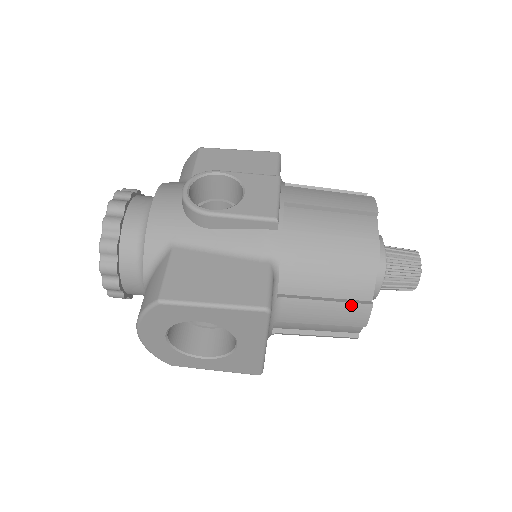
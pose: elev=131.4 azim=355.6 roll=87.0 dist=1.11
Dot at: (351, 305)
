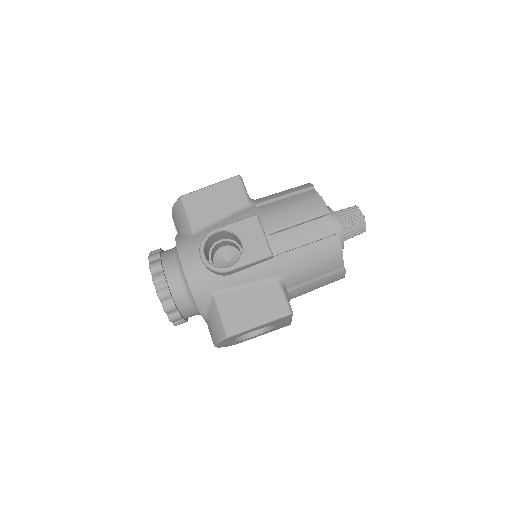
Dot at: (333, 275)
